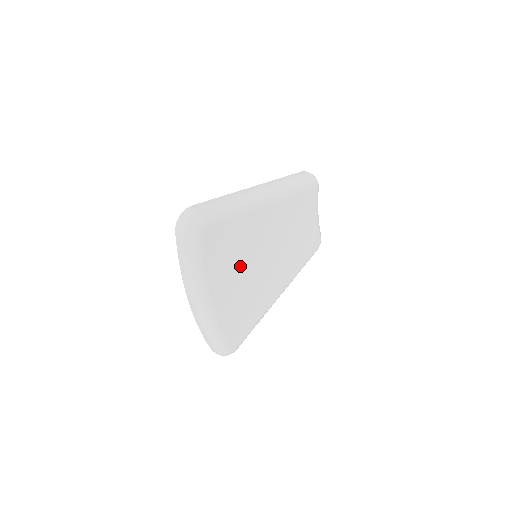
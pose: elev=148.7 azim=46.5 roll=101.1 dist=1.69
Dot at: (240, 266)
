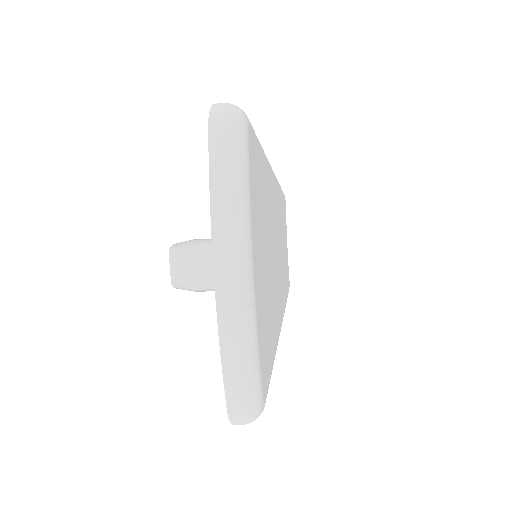
Dot at: (264, 237)
